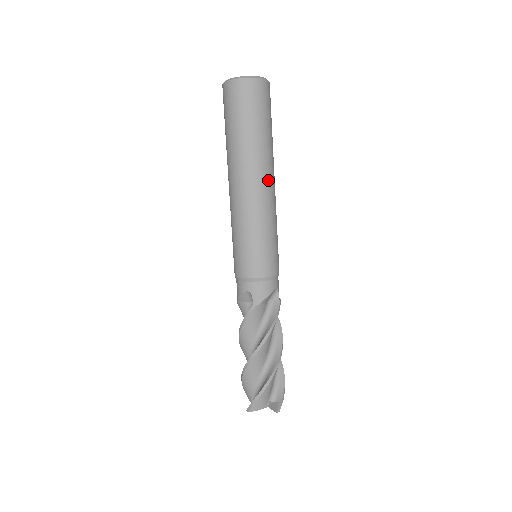
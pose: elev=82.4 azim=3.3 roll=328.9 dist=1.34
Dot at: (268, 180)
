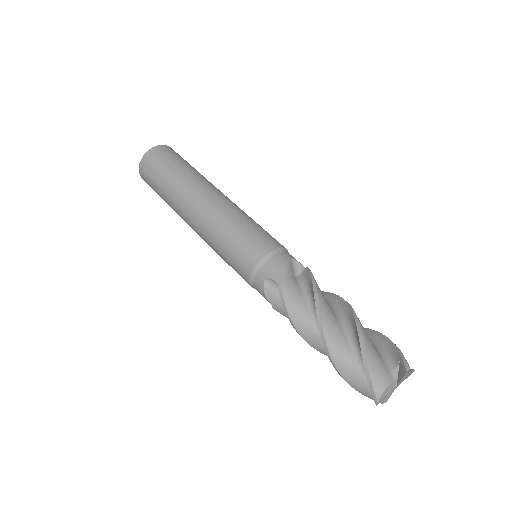
Dot at: (212, 191)
